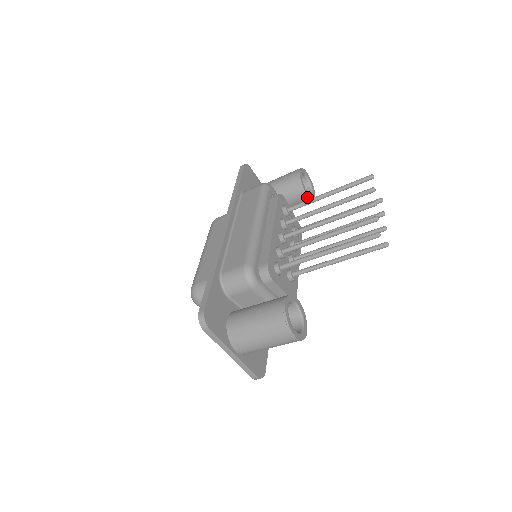
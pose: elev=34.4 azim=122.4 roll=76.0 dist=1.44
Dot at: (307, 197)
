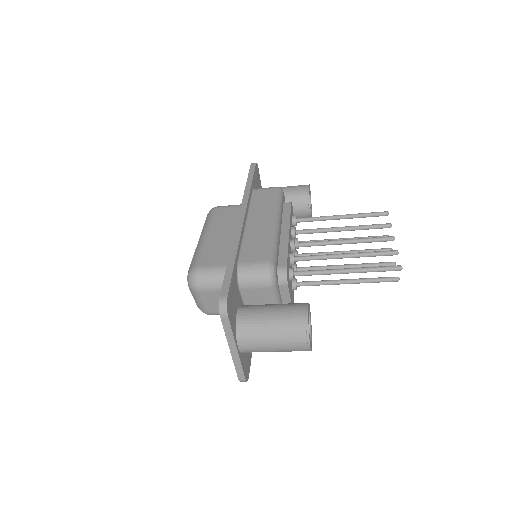
Dot at: (309, 214)
